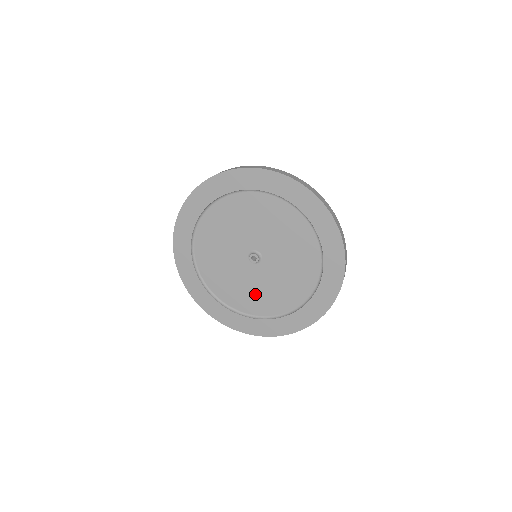
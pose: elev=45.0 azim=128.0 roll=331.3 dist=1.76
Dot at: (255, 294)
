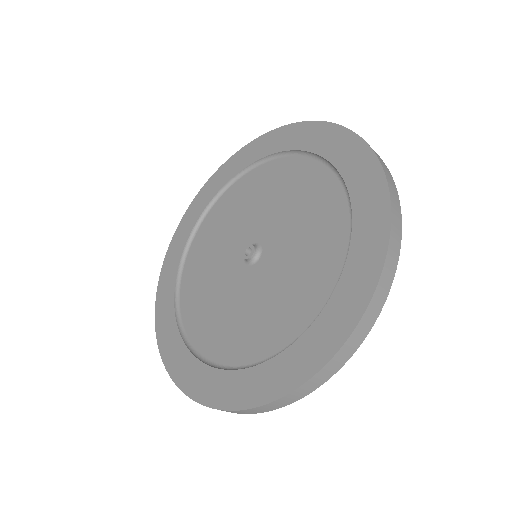
Dot at: (272, 308)
